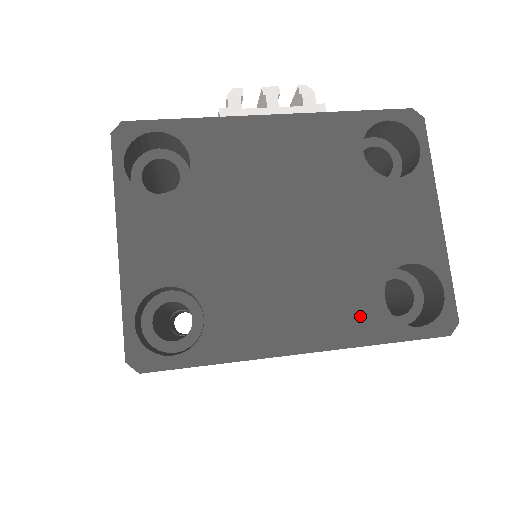
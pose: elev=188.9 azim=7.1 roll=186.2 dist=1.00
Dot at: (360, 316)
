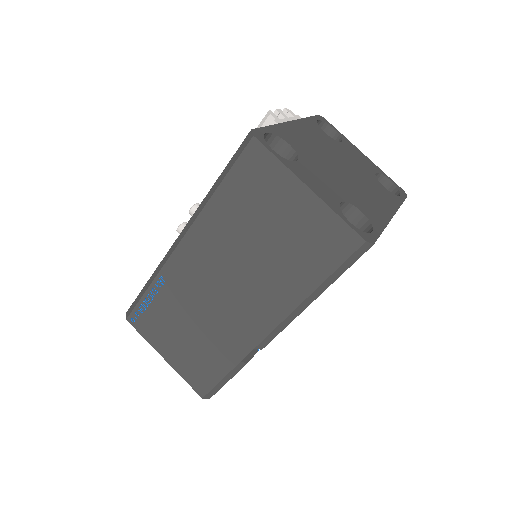
Dot at: (388, 196)
